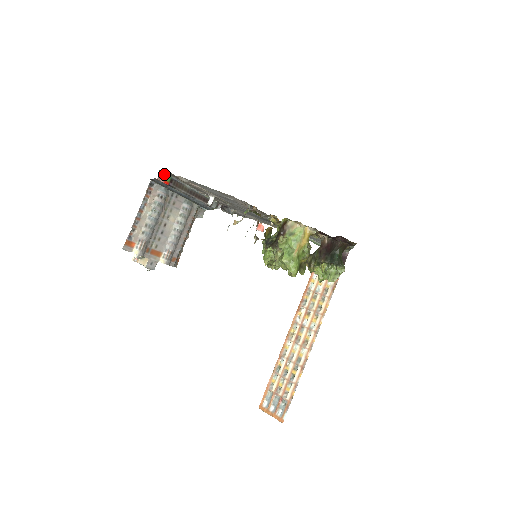
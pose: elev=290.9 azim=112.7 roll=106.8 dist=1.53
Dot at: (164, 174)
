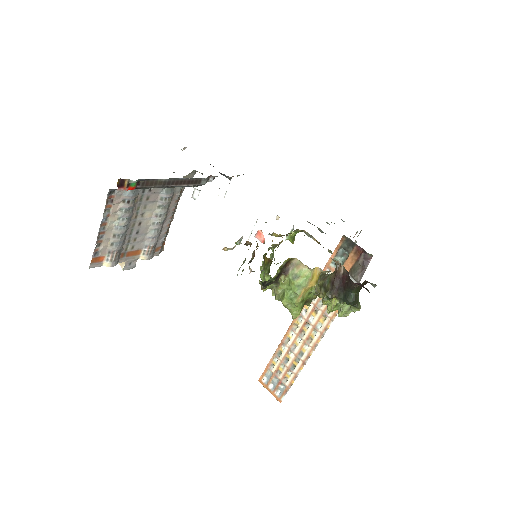
Dot at: (126, 180)
